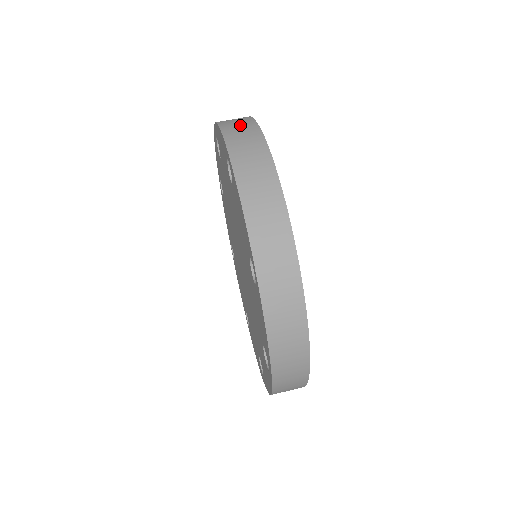
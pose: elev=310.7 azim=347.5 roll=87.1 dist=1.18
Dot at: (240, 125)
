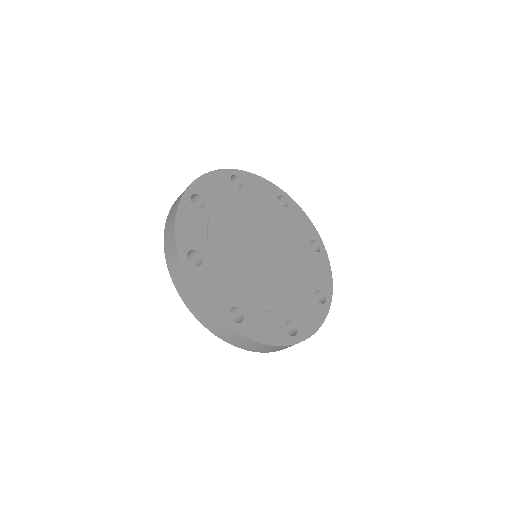
Dot at: (169, 237)
